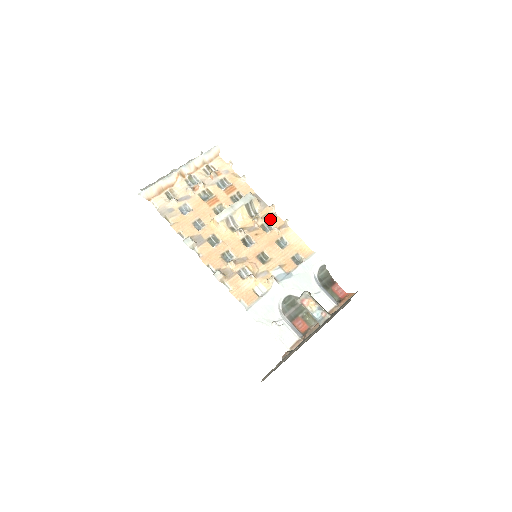
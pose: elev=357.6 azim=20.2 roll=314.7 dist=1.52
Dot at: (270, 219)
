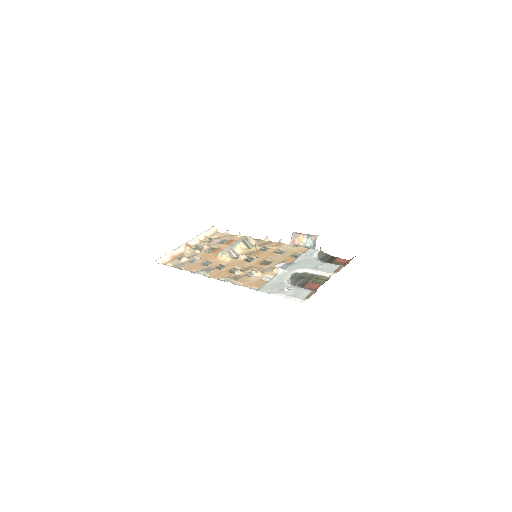
Dot at: (266, 245)
